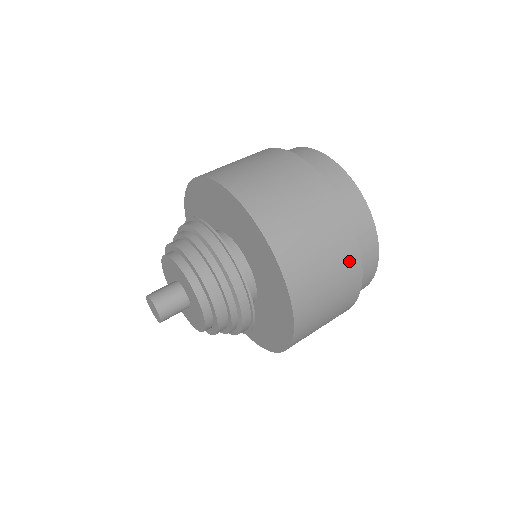
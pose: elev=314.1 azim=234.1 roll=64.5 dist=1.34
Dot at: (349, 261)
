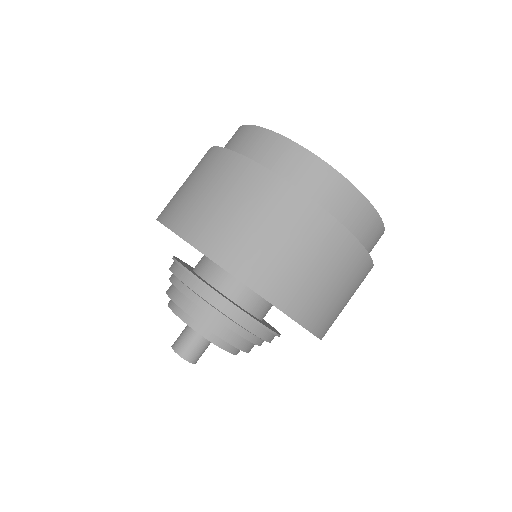
Dot at: occluded
